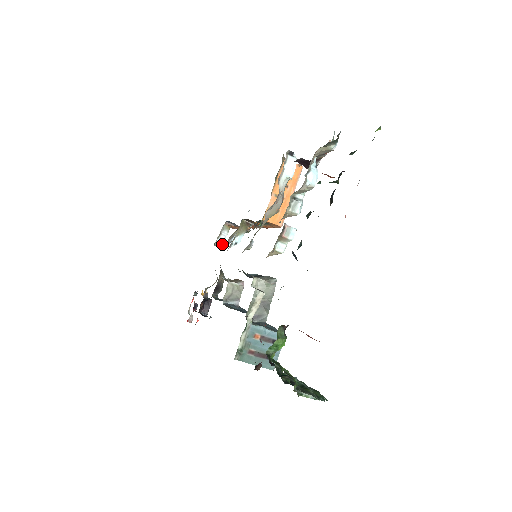
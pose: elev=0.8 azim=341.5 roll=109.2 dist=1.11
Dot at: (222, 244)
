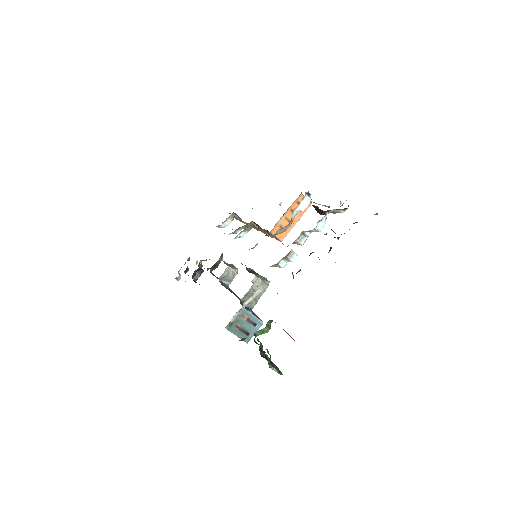
Dot at: occluded
